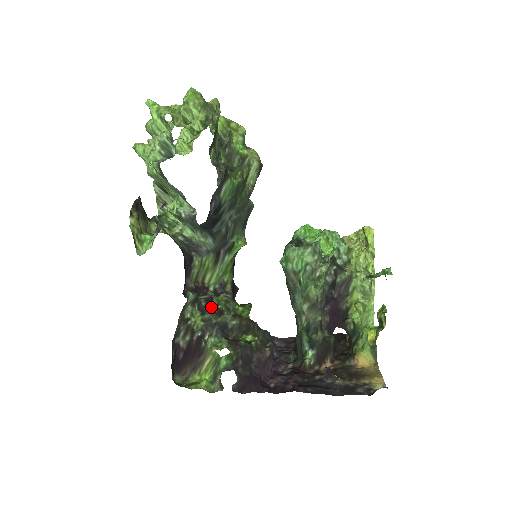
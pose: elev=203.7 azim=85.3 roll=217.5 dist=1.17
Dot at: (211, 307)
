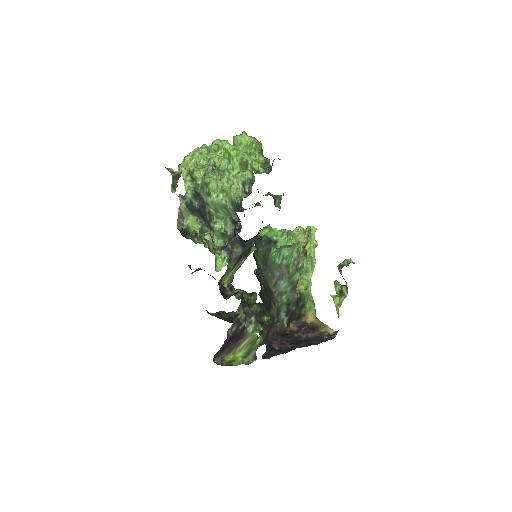
Dot at: (244, 301)
